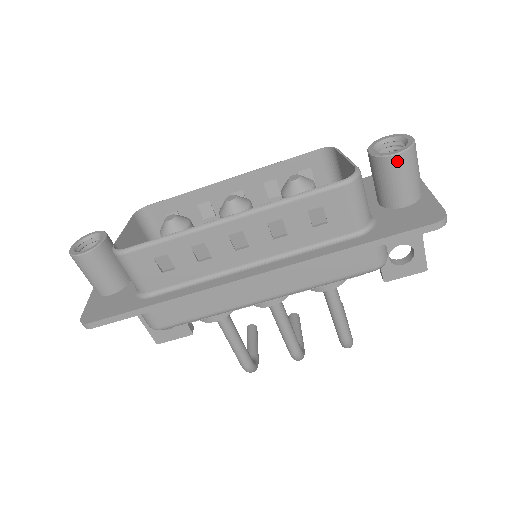
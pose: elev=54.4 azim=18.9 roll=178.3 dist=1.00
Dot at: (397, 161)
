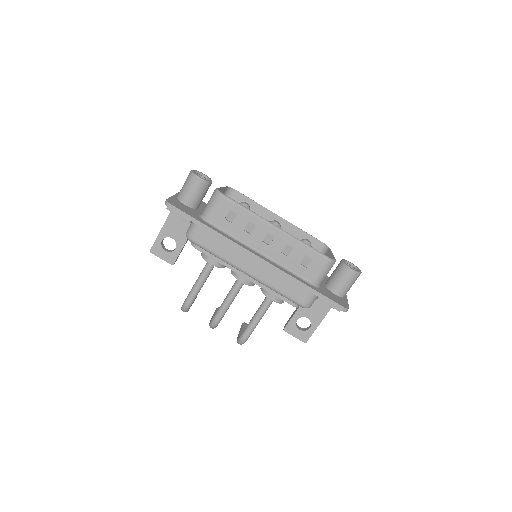
Dot at: (350, 272)
